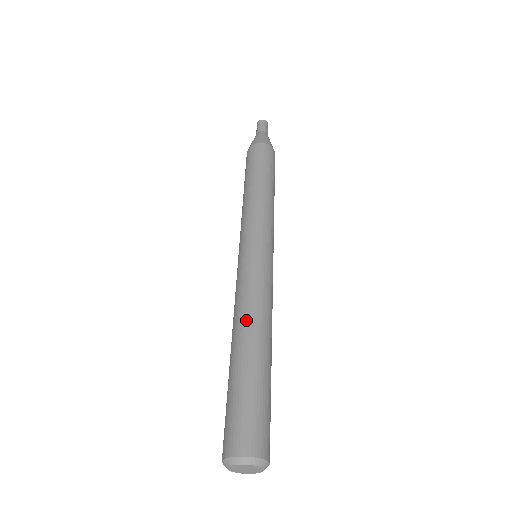
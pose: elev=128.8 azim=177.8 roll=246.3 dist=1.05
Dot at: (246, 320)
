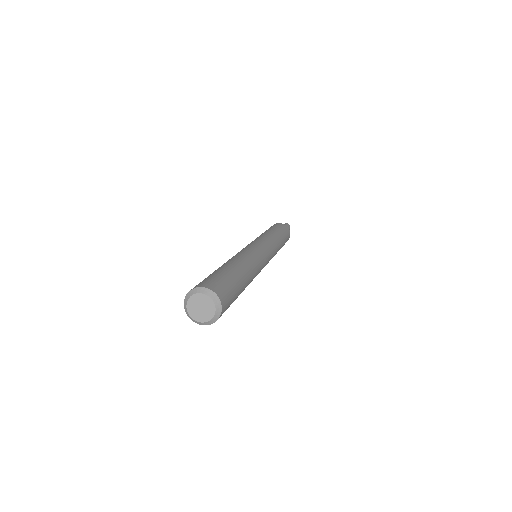
Dot at: (235, 257)
